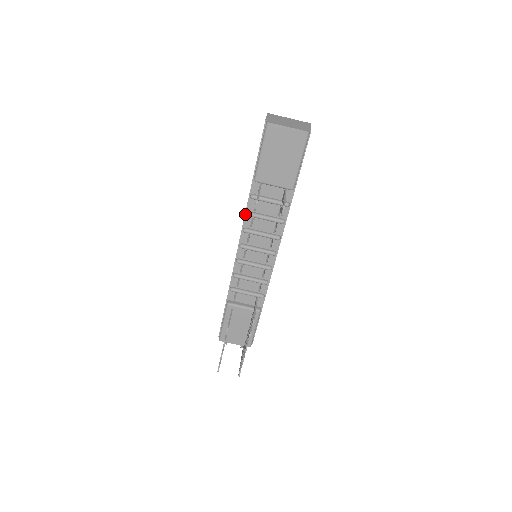
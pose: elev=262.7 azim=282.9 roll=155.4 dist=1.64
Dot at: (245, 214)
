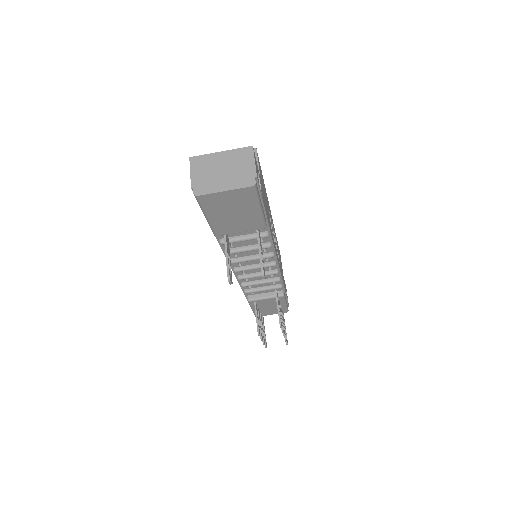
Dot at: (223, 252)
